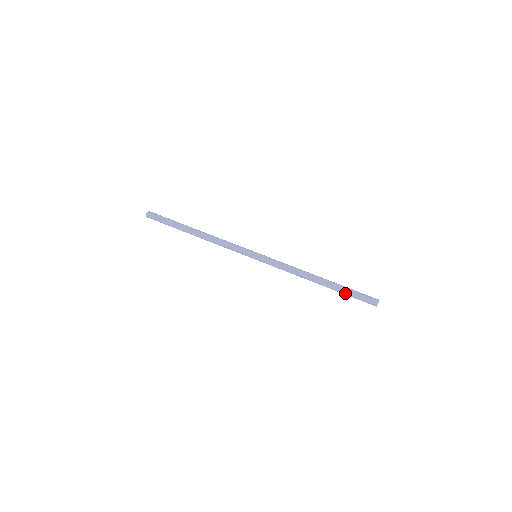
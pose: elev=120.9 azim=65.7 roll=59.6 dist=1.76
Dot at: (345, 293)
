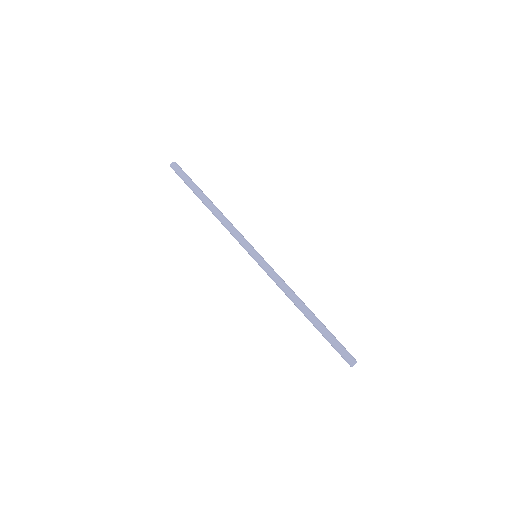
Dot at: (326, 337)
